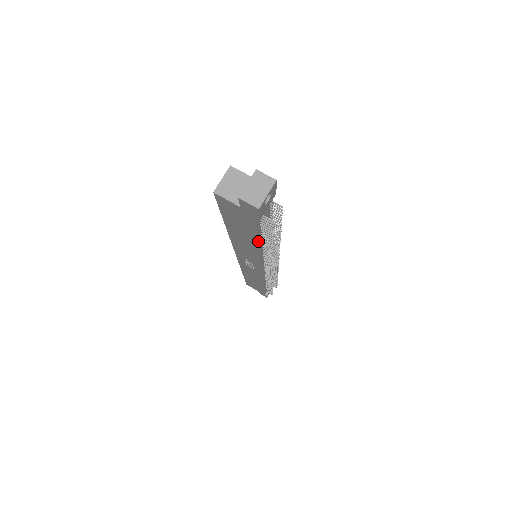
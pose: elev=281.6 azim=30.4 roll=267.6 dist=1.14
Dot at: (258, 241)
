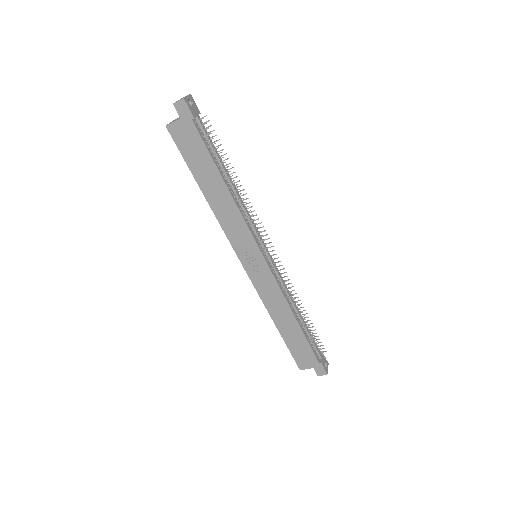
Dot at: (217, 169)
